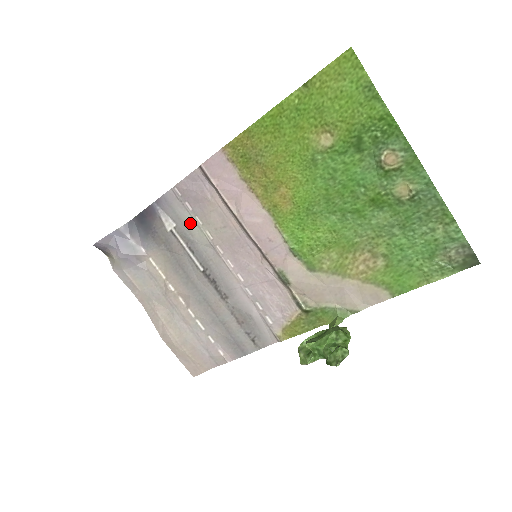
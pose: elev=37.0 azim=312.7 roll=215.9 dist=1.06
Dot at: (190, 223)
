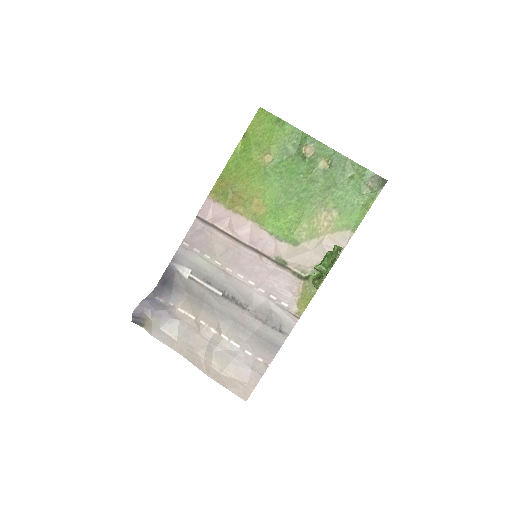
Dot at: (201, 263)
